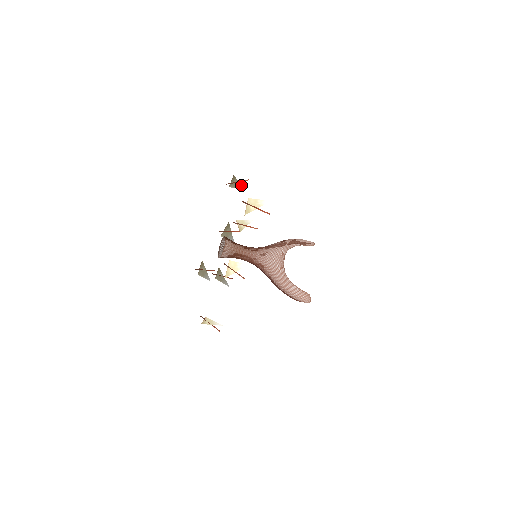
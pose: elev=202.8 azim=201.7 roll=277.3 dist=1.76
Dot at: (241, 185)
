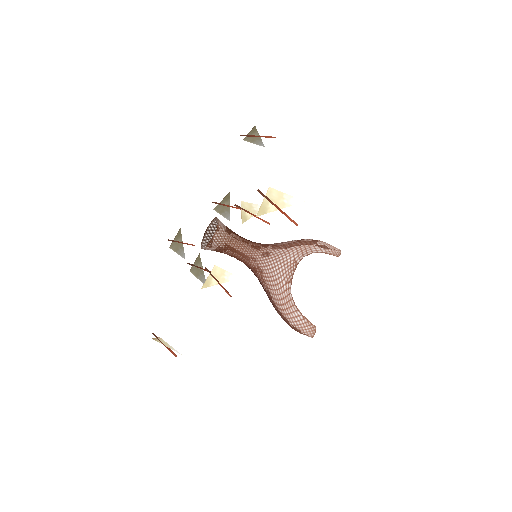
Dot at: occluded
